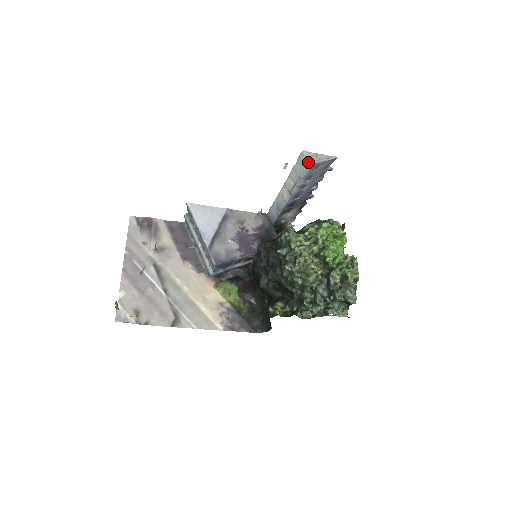
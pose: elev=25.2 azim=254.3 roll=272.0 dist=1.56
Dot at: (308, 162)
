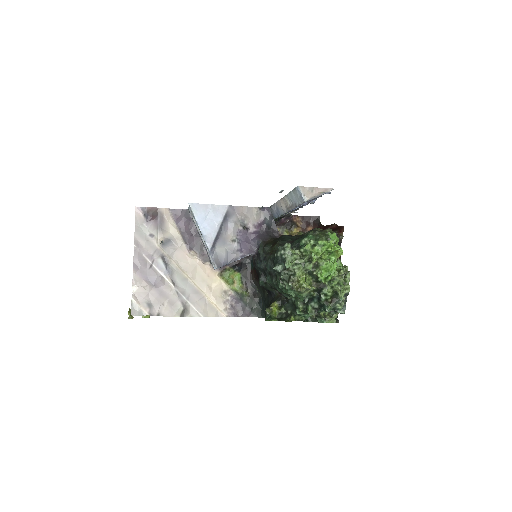
Dot at: (302, 199)
